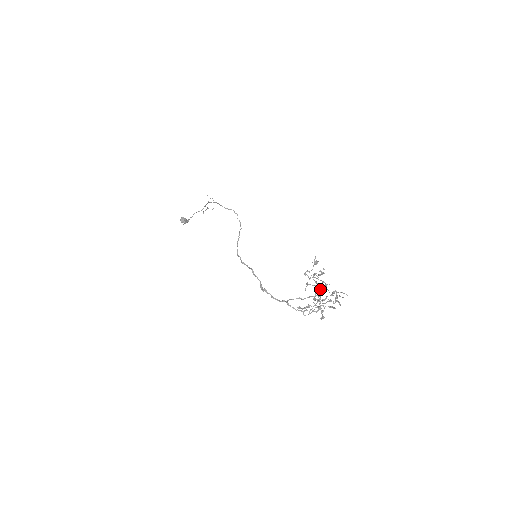
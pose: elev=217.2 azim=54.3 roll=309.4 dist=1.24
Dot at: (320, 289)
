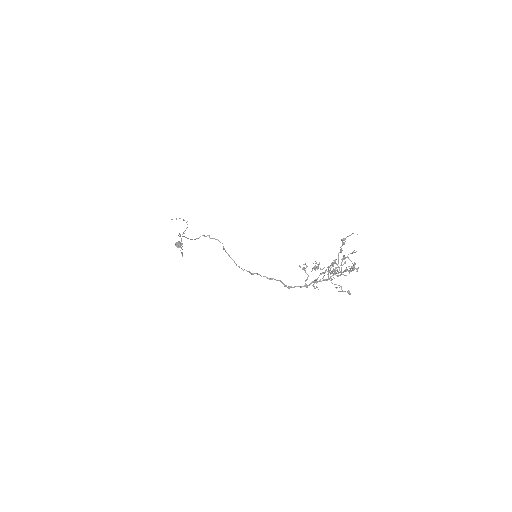
Dot at: occluded
